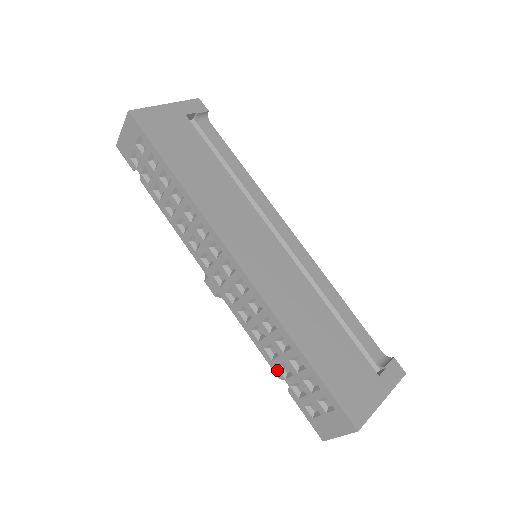
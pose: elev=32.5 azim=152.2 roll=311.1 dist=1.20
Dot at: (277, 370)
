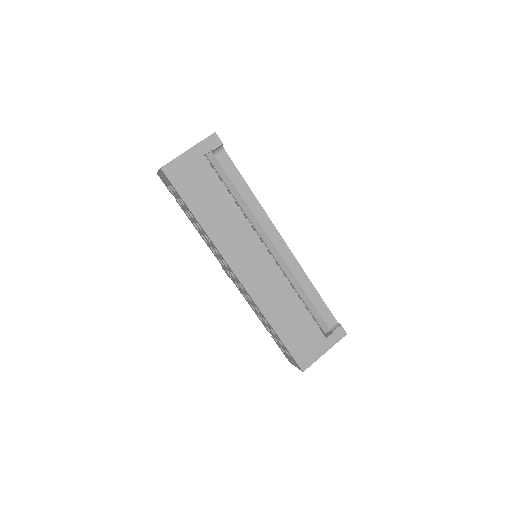
Dot at: (265, 326)
